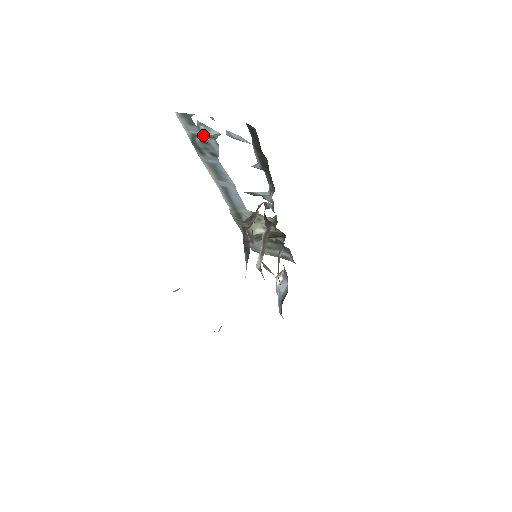
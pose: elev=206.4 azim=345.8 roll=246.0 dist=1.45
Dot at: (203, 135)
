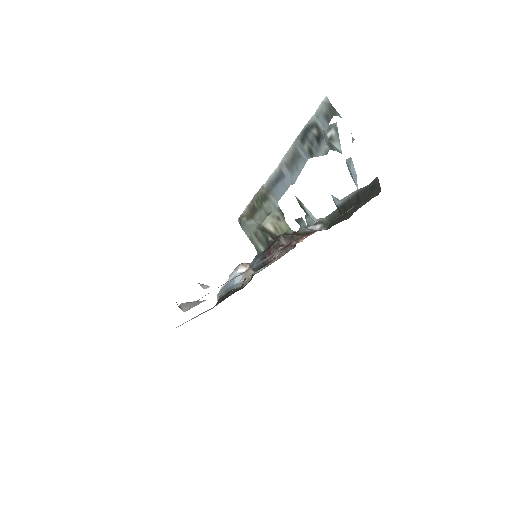
Dot at: (325, 135)
